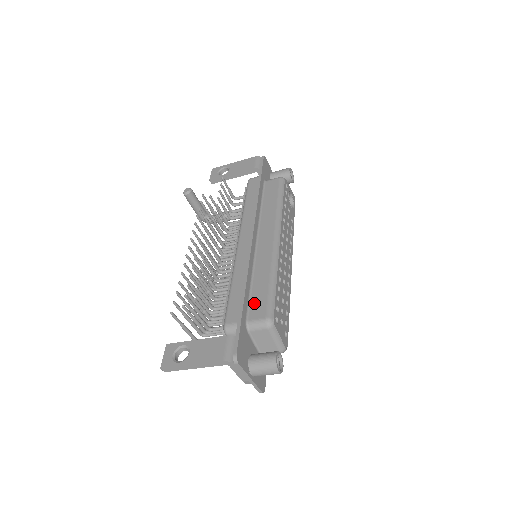
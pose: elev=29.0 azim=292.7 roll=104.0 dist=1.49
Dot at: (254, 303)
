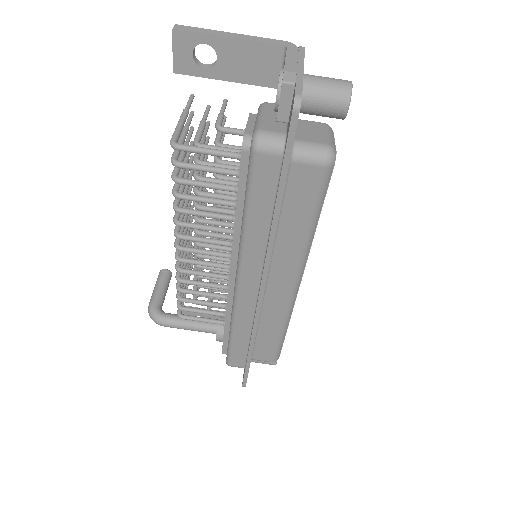
Dot at: occluded
